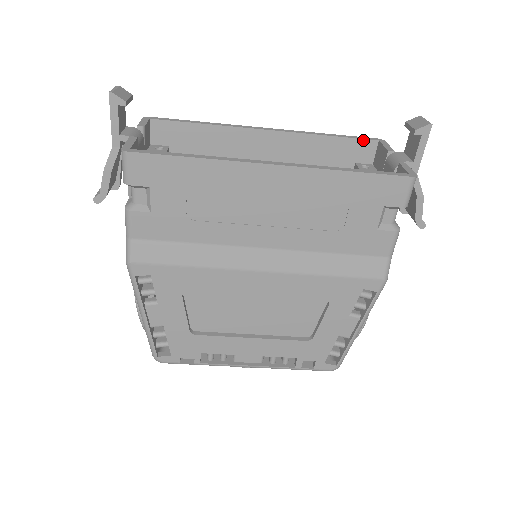
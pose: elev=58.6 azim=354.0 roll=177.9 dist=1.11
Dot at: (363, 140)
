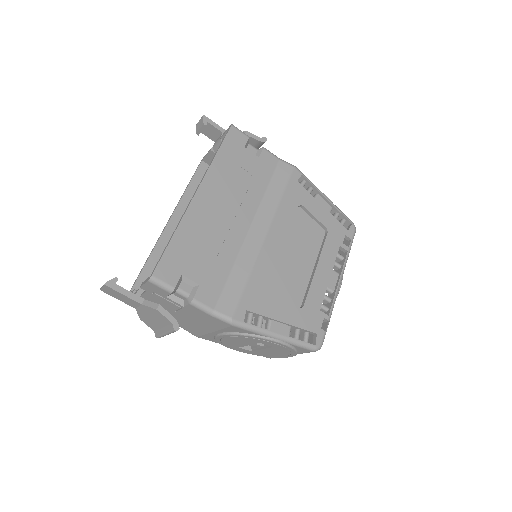
Dot at: (198, 169)
